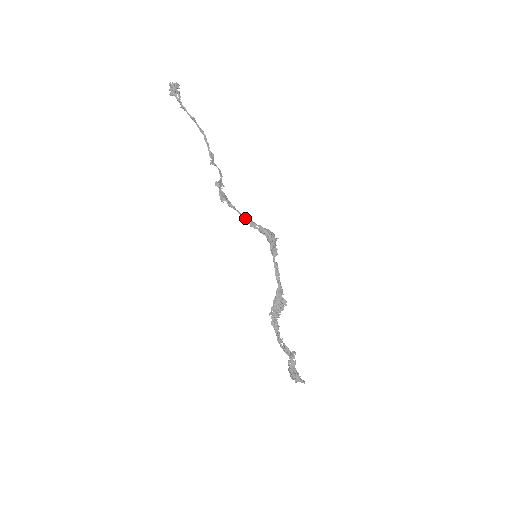
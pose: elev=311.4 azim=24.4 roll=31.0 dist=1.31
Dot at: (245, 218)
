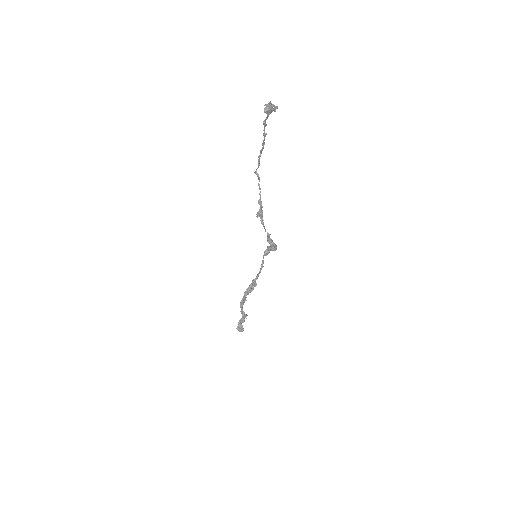
Dot at: (268, 236)
